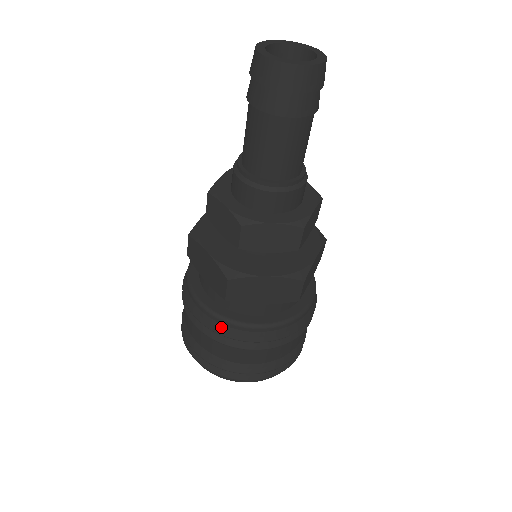
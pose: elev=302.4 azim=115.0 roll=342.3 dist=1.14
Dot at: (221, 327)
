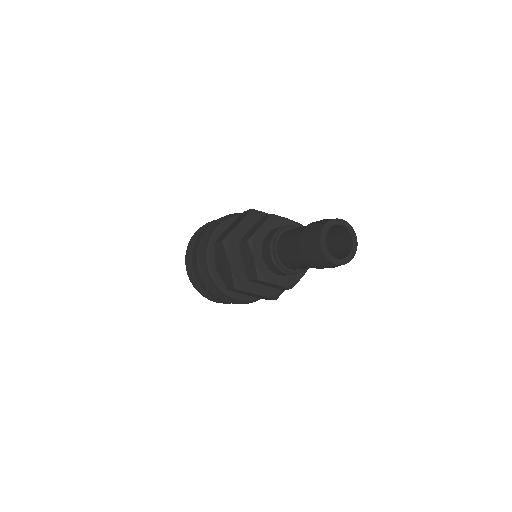
Dot at: (216, 290)
